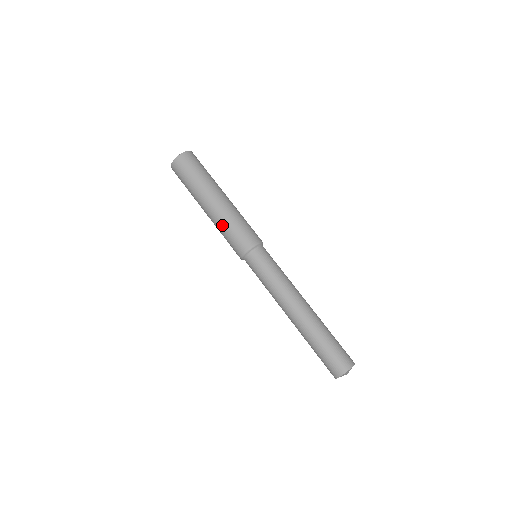
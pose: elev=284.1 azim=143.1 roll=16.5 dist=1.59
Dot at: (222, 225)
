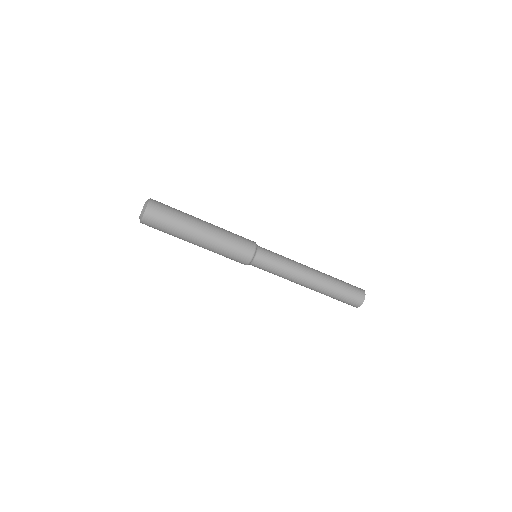
Dot at: occluded
